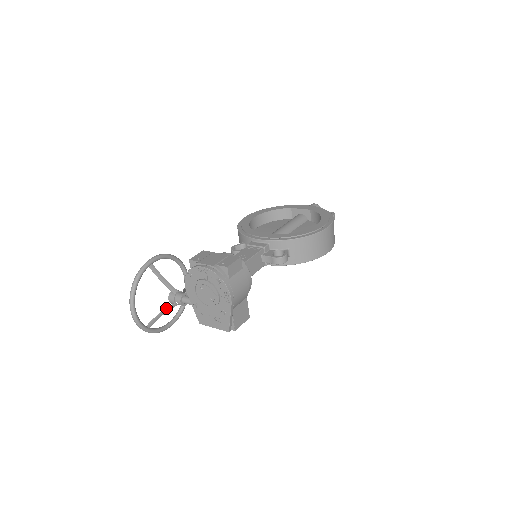
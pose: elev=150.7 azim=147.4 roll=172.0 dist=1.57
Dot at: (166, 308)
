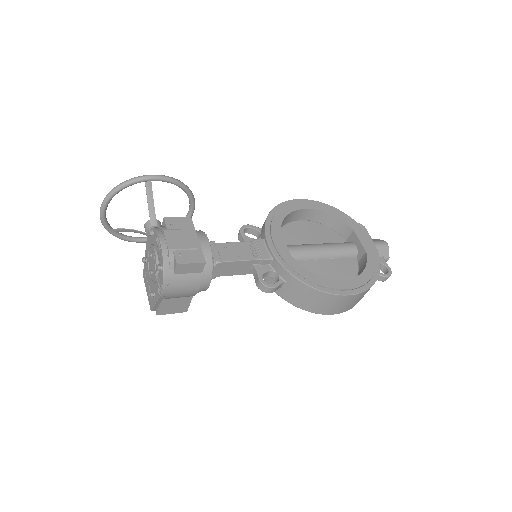
Dot at: (137, 230)
